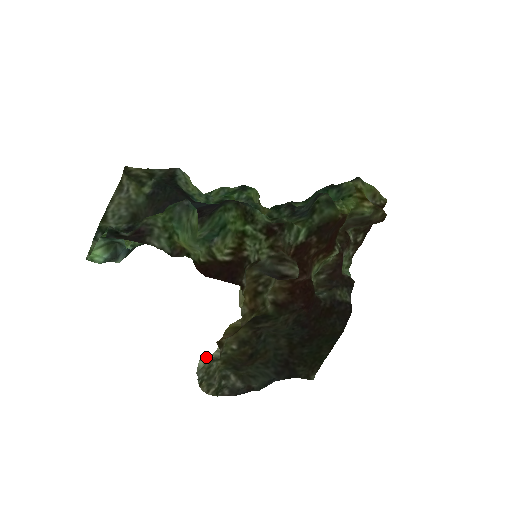
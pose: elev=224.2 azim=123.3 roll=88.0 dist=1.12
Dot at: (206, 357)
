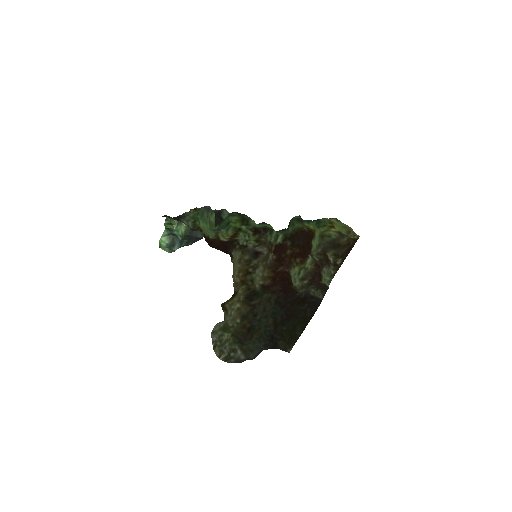
Dot at: (219, 324)
